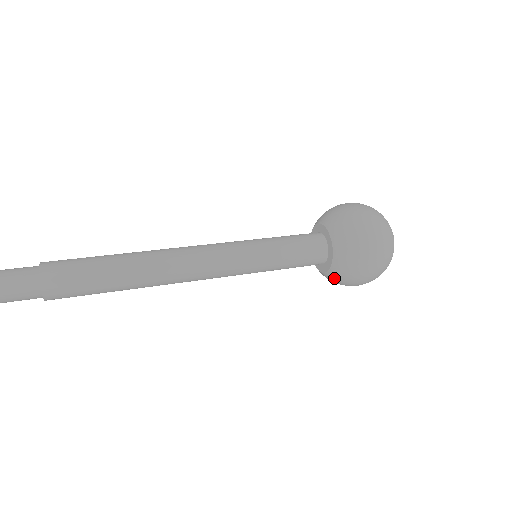
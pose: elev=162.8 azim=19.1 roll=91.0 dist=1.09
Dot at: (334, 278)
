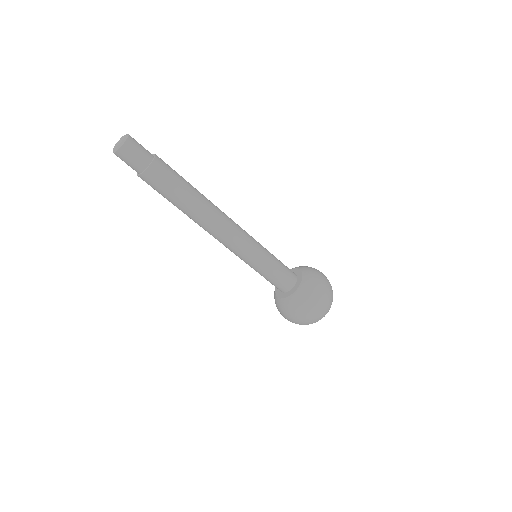
Dot at: (279, 304)
